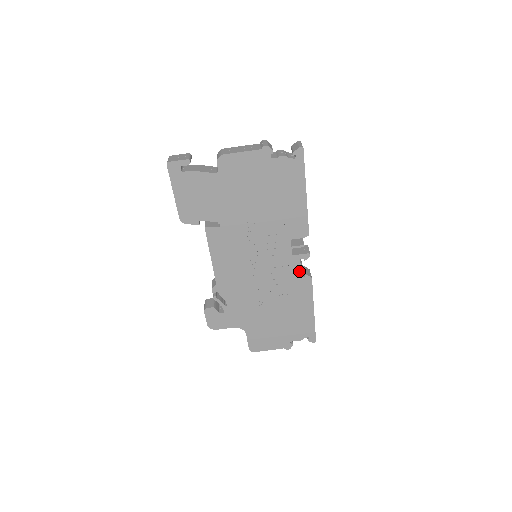
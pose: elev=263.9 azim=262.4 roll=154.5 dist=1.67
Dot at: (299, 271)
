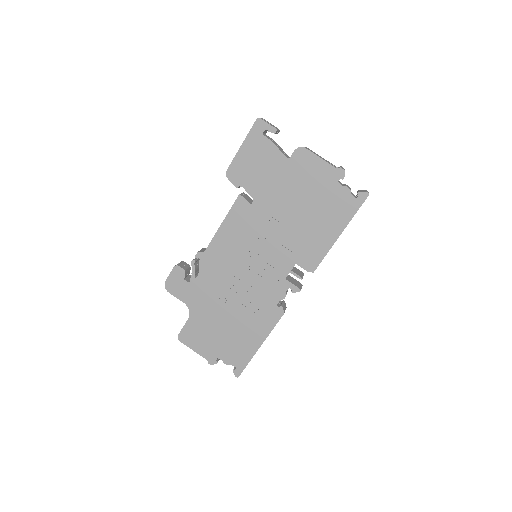
Dot at: (279, 298)
